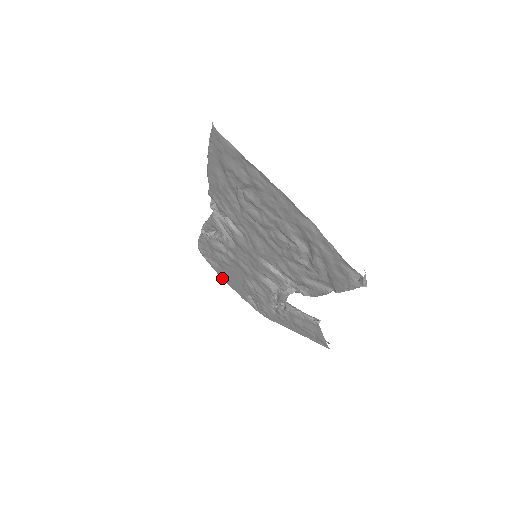
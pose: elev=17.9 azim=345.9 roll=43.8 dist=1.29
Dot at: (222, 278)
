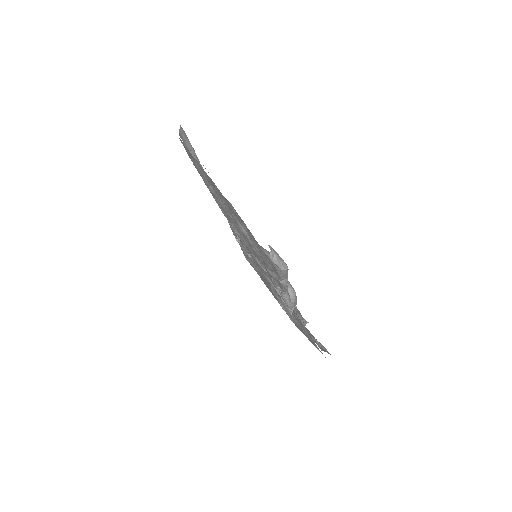
Dot at: occluded
